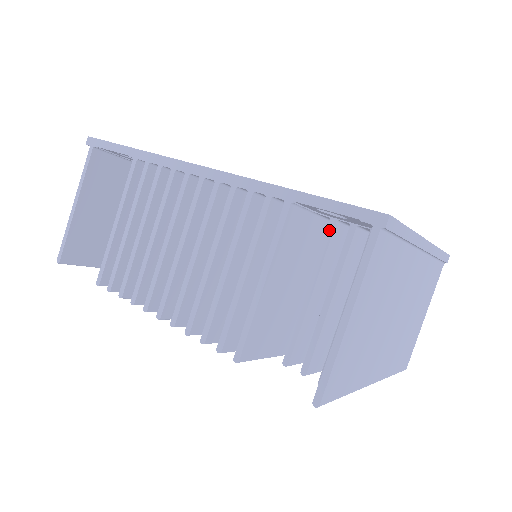
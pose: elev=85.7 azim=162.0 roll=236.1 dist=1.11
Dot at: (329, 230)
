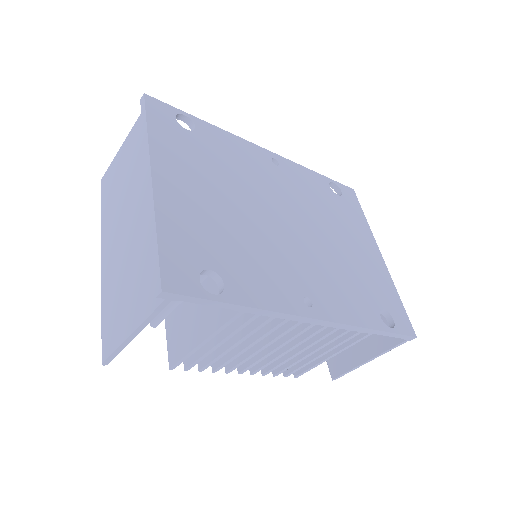
Dot at: occluded
